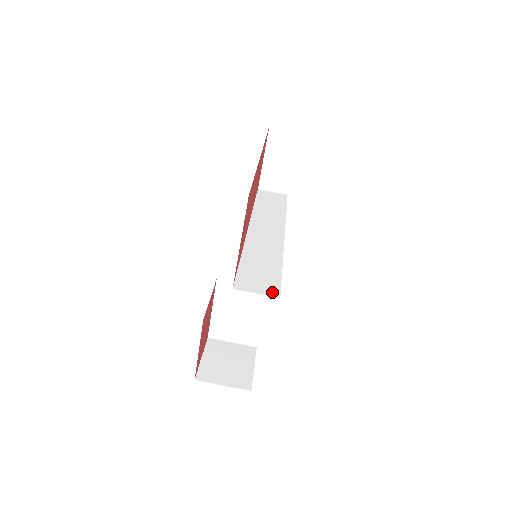
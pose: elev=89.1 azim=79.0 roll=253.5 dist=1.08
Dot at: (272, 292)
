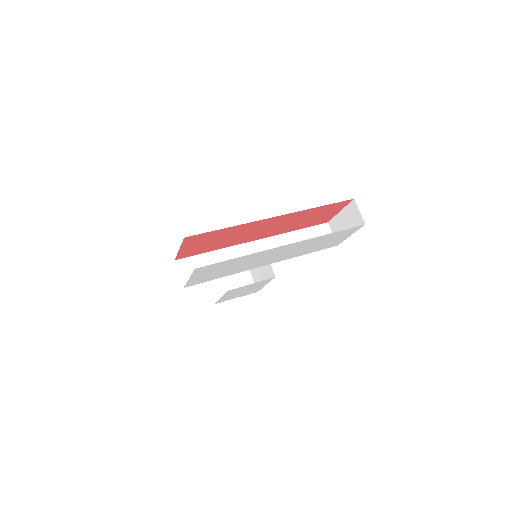
Dot at: (186, 282)
